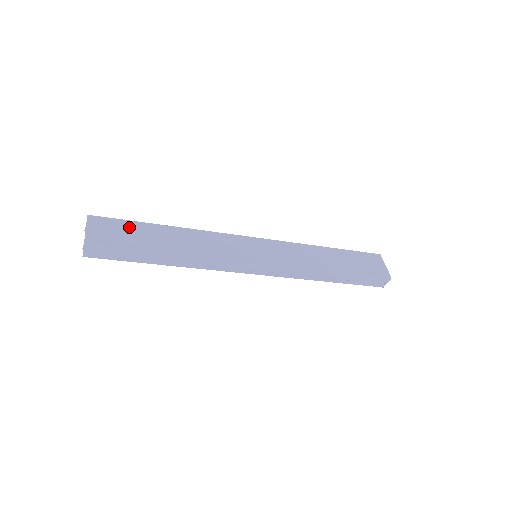
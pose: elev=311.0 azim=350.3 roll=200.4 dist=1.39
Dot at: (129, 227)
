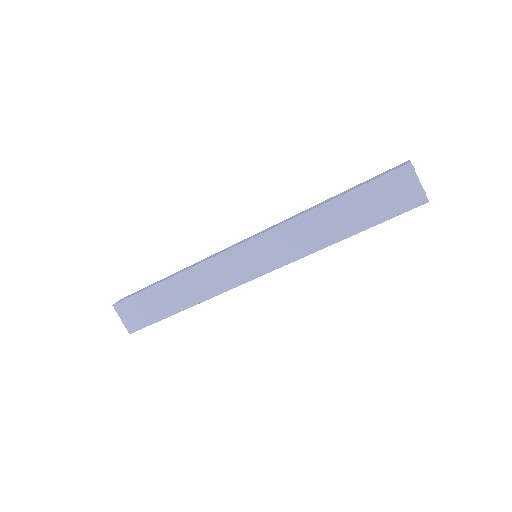
Dot at: (143, 300)
